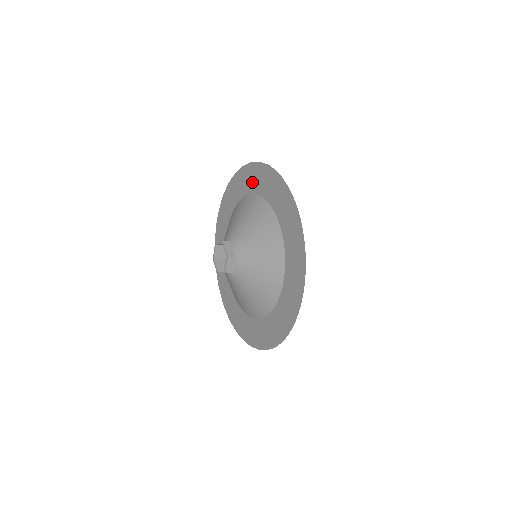
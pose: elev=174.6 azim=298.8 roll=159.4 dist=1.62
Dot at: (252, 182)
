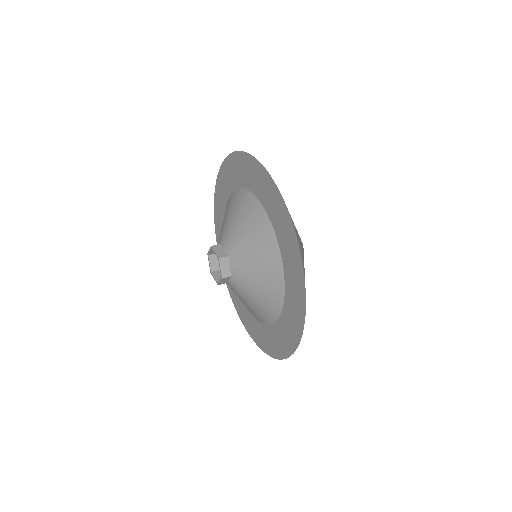
Dot at: (229, 180)
